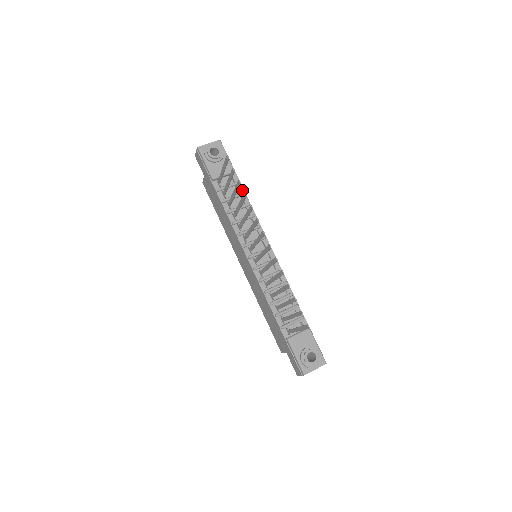
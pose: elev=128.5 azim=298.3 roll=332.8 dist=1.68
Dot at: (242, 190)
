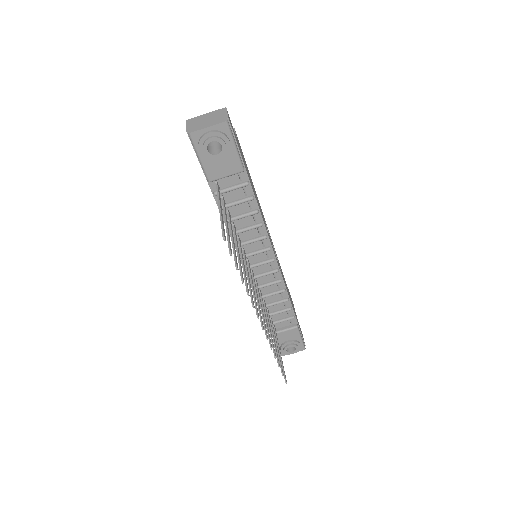
Dot at: (251, 192)
